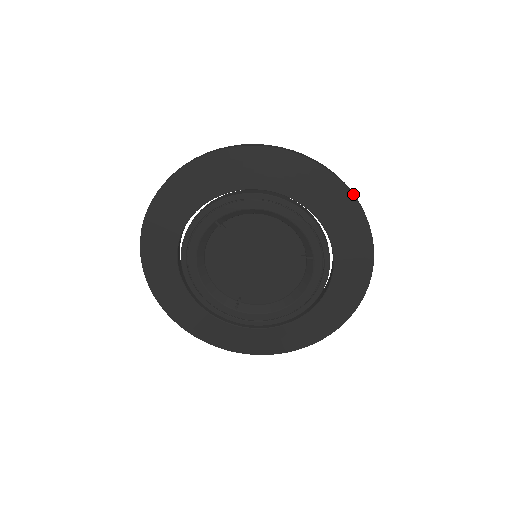
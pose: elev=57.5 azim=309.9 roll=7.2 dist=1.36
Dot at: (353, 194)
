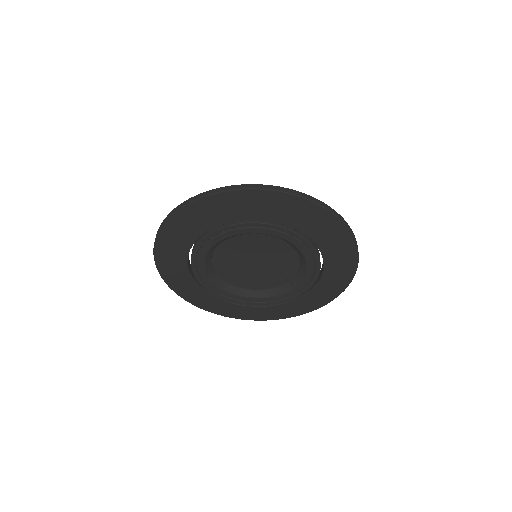
Dot at: occluded
